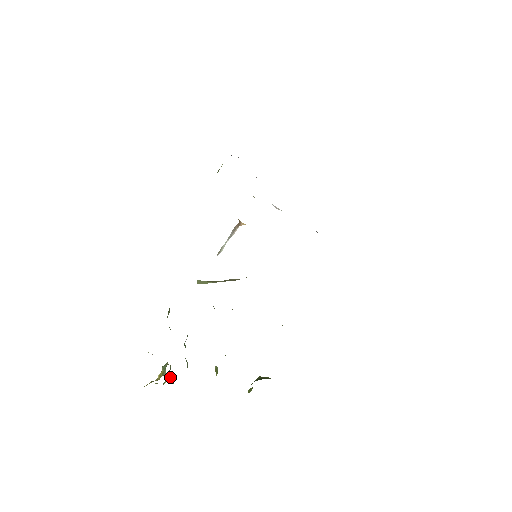
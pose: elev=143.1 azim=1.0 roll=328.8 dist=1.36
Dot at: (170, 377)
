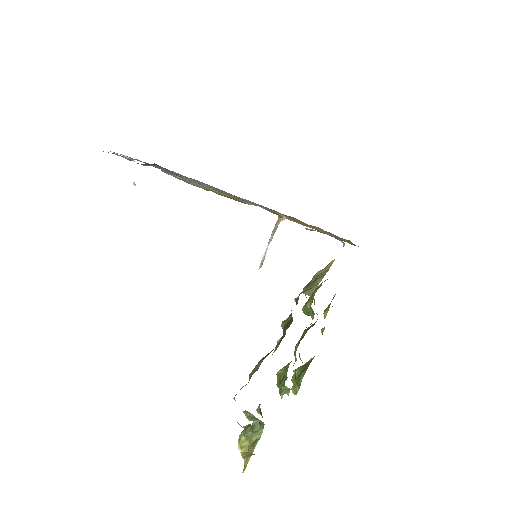
Dot at: occluded
